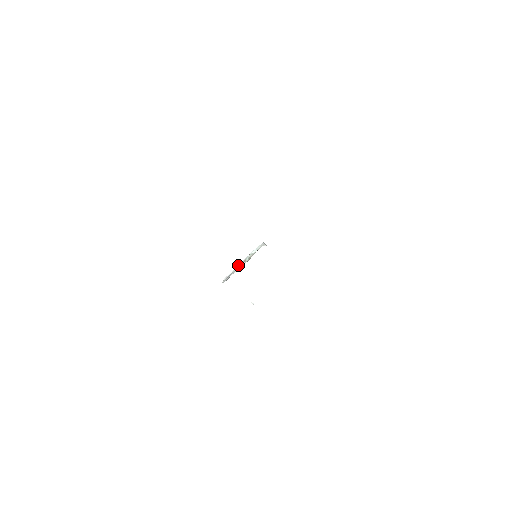
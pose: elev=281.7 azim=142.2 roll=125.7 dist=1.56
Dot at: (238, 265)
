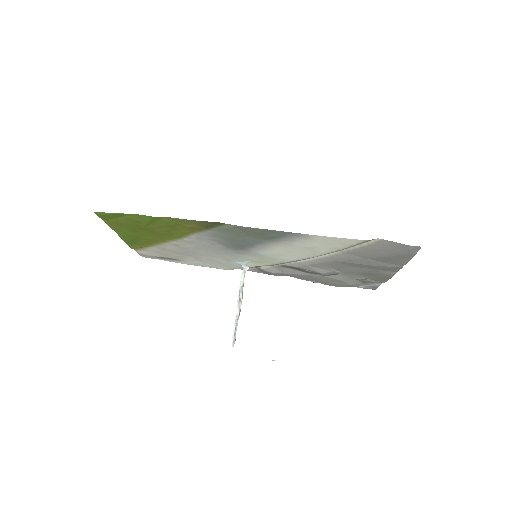
Dot at: occluded
